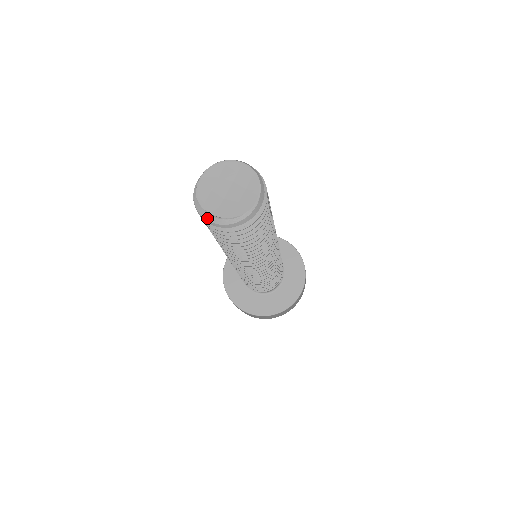
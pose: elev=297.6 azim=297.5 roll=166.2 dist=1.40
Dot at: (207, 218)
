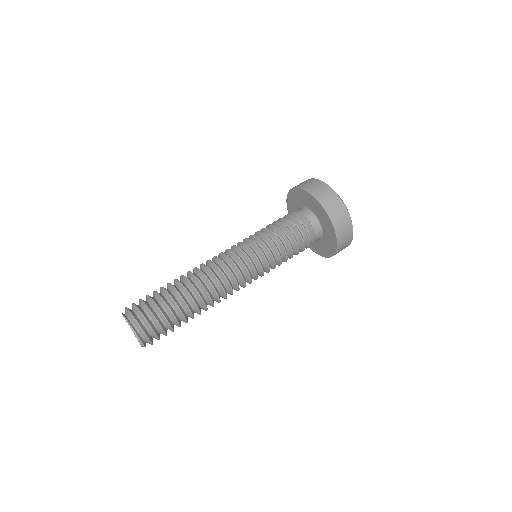
Dot at: occluded
